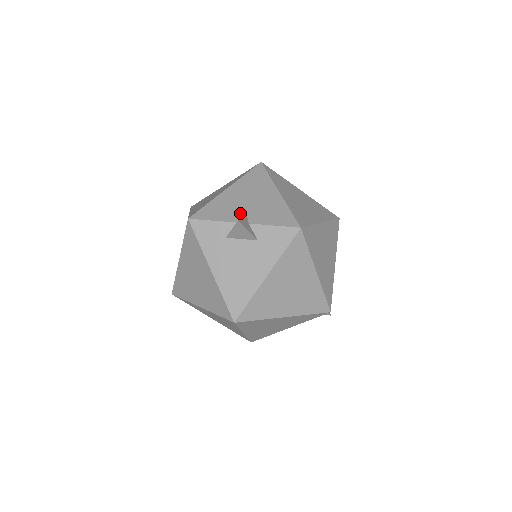
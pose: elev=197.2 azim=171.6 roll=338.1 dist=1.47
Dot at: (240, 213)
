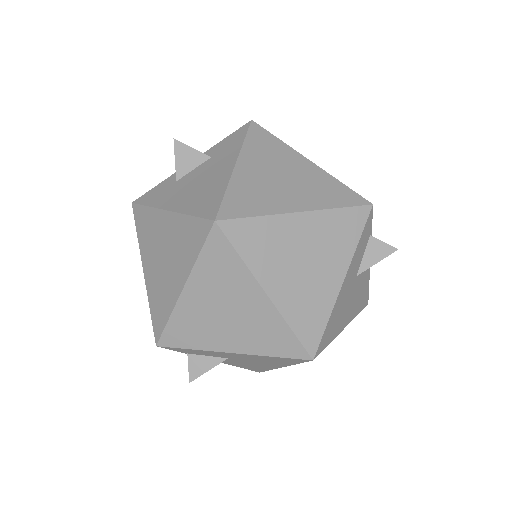
Dot at: occluded
